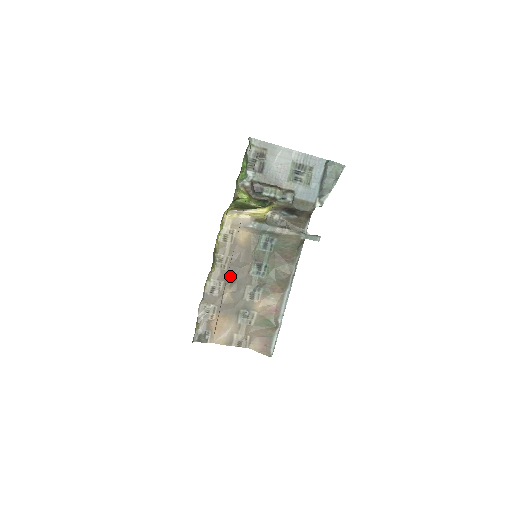
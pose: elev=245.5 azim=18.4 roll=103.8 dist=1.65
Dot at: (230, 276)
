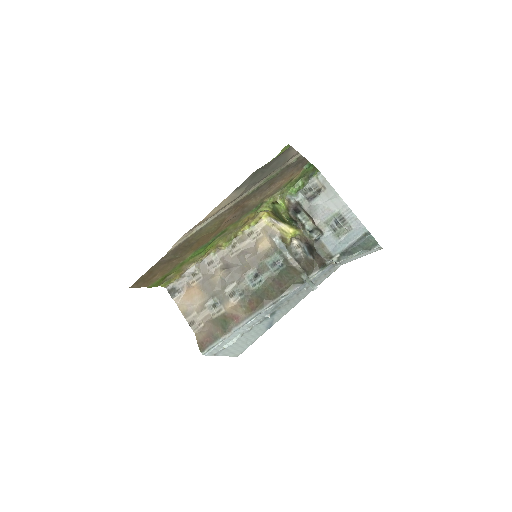
Dot at: (230, 264)
